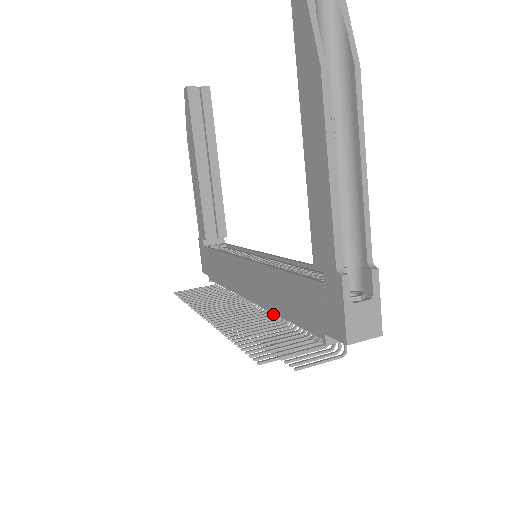
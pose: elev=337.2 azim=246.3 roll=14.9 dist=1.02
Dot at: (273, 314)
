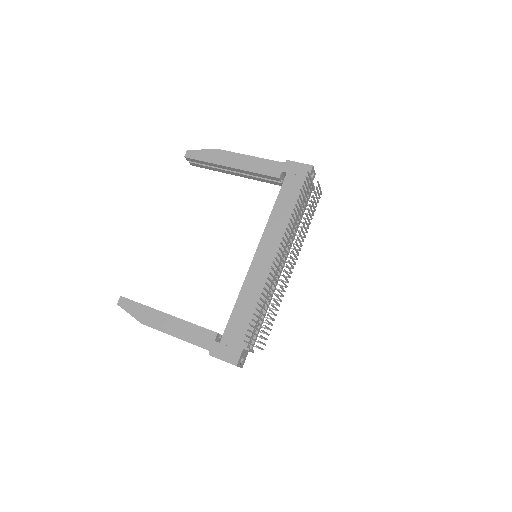
Dot at: (294, 264)
